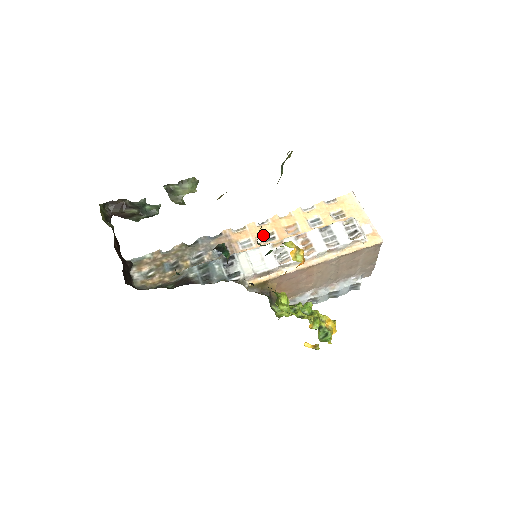
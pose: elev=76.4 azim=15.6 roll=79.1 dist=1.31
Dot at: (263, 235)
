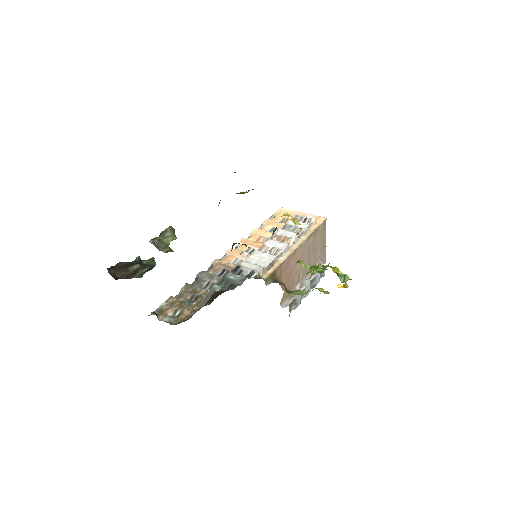
Dot at: occluded
